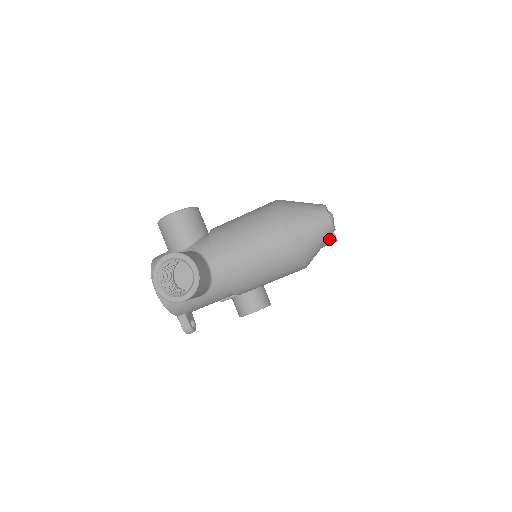
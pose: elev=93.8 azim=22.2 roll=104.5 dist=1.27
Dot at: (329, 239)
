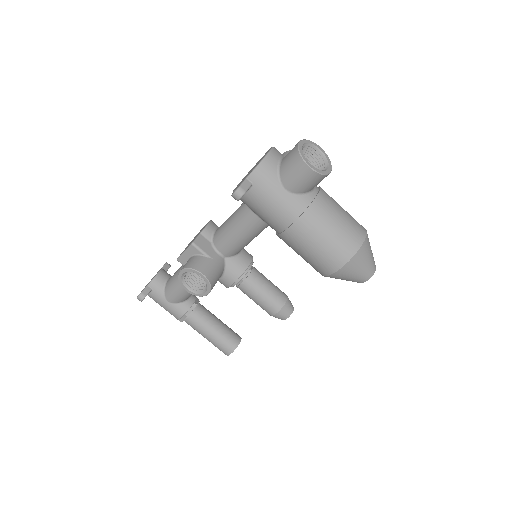
Dot at: (232, 344)
